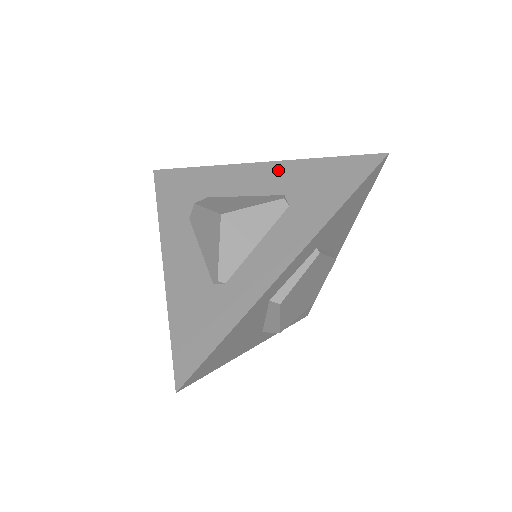
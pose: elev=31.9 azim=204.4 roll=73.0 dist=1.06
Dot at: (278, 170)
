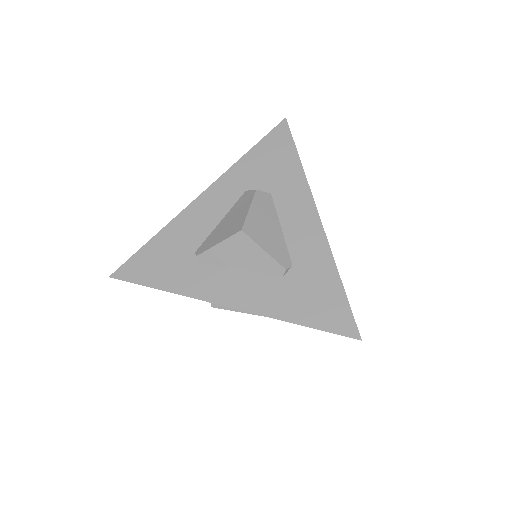
Dot at: (317, 245)
